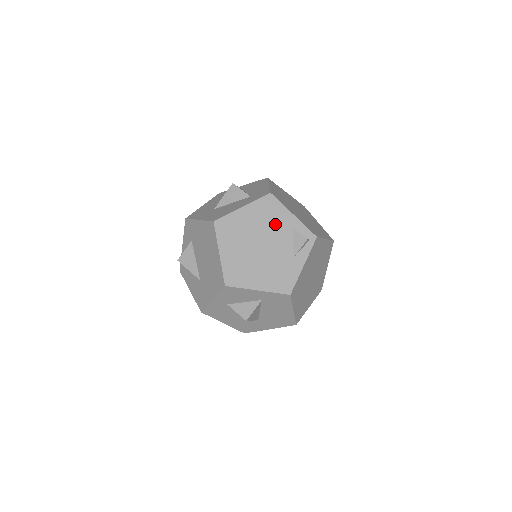
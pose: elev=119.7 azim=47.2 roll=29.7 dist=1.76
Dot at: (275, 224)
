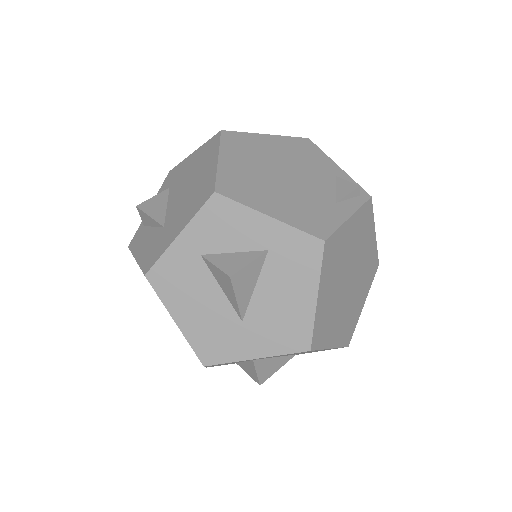
Dot at: (310, 164)
